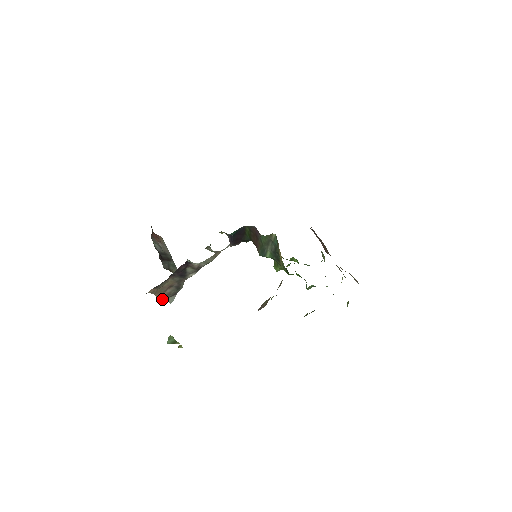
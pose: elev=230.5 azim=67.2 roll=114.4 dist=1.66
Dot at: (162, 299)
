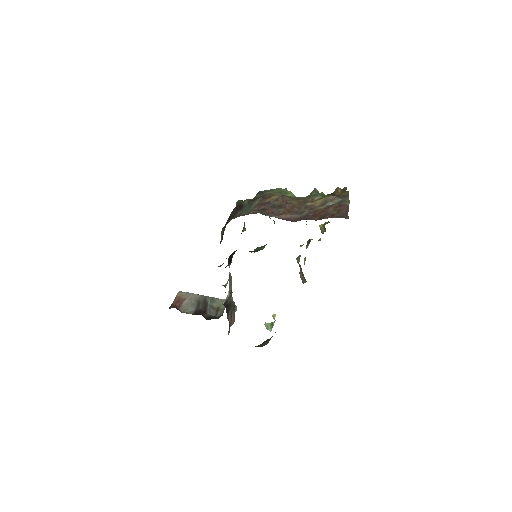
Dot at: (234, 320)
